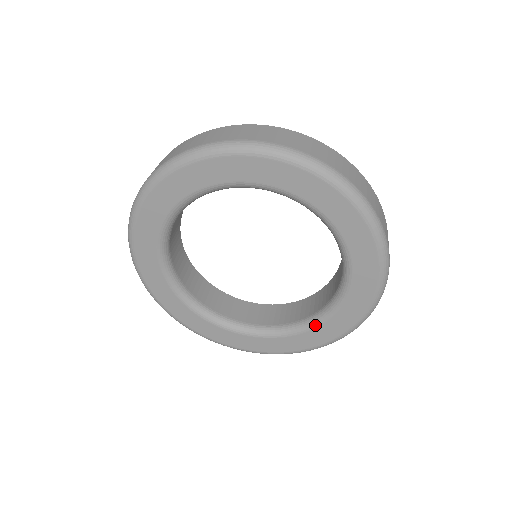
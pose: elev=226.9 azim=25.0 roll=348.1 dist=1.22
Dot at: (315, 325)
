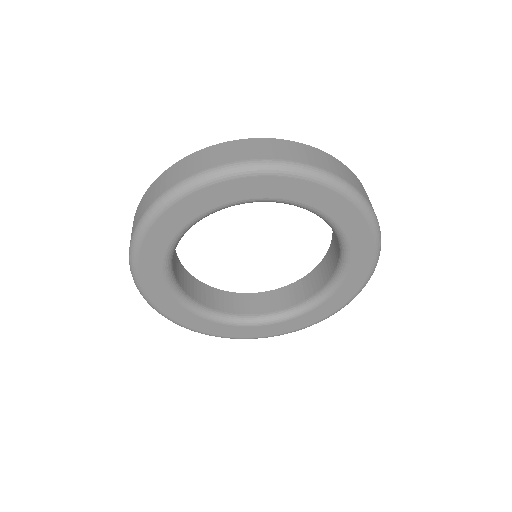
Dot at: (243, 324)
